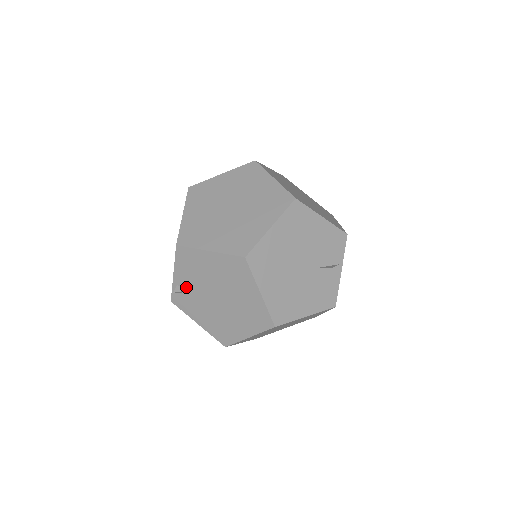
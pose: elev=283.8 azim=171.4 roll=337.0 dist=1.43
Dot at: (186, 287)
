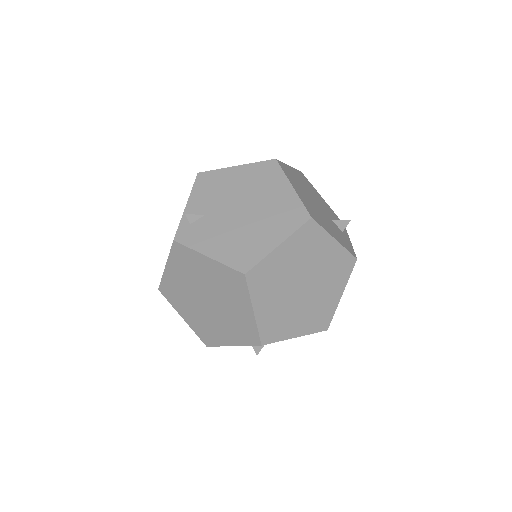
Dot at: (200, 213)
